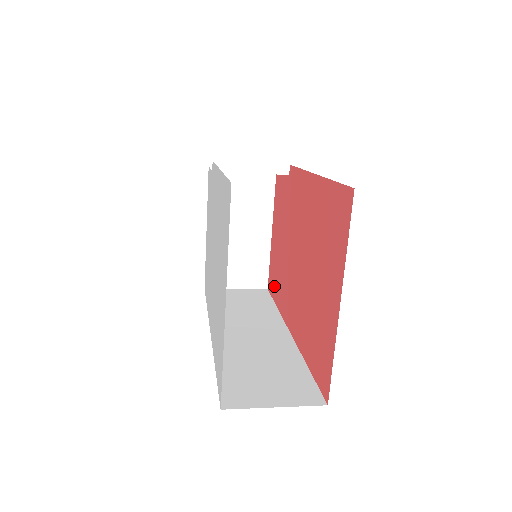
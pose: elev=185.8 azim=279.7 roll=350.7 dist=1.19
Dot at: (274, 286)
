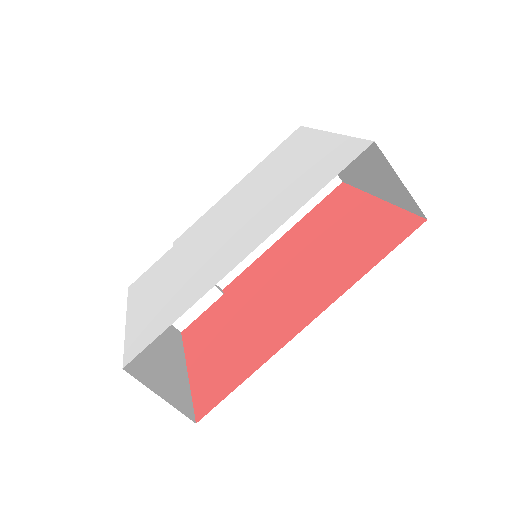
Dot at: (226, 380)
